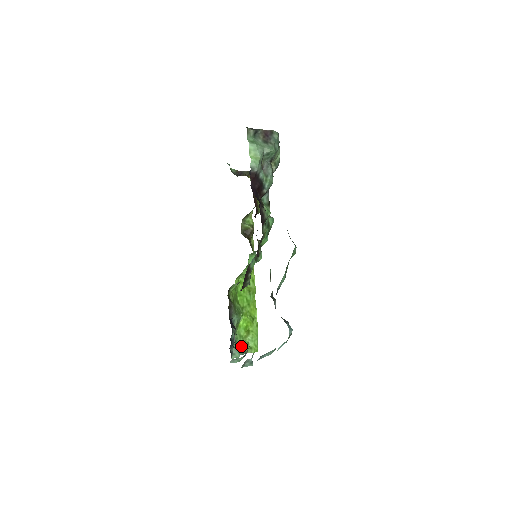
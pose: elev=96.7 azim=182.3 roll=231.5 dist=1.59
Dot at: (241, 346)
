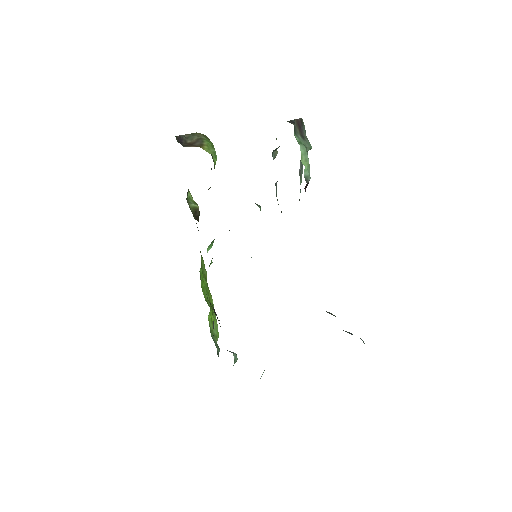
Dot at: (216, 342)
